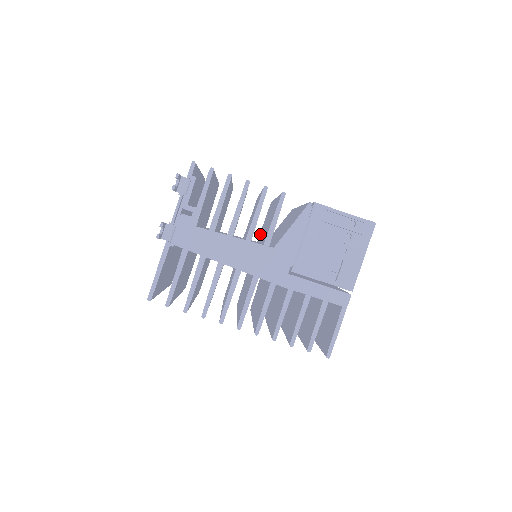
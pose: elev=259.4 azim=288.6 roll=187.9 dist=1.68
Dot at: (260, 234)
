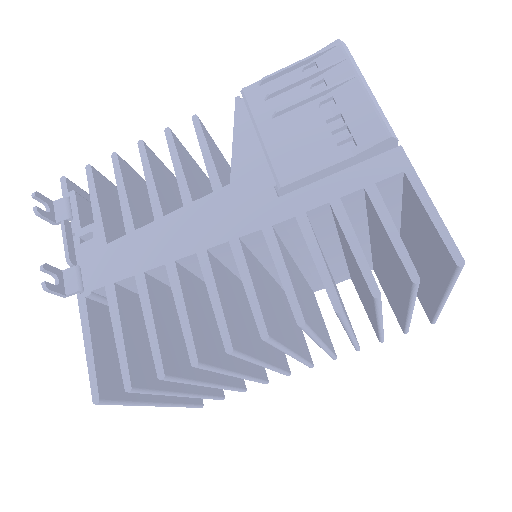
Dot at: occluded
